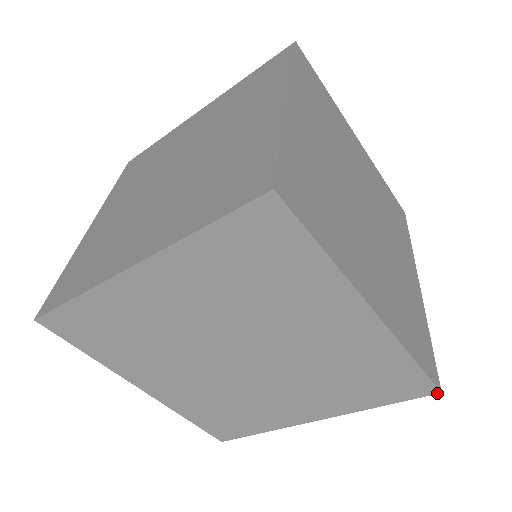
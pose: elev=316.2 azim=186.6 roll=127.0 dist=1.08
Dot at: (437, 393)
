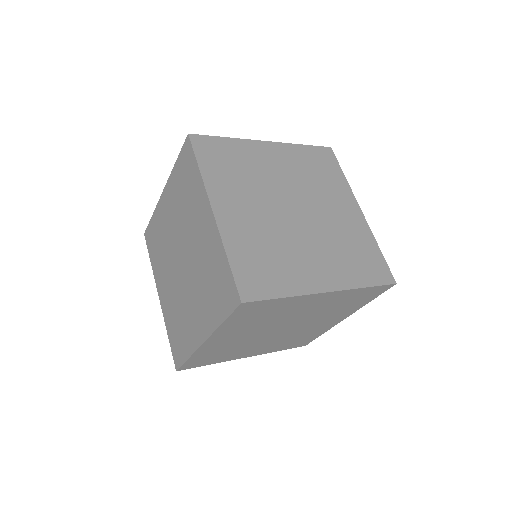
Dot at: (240, 303)
